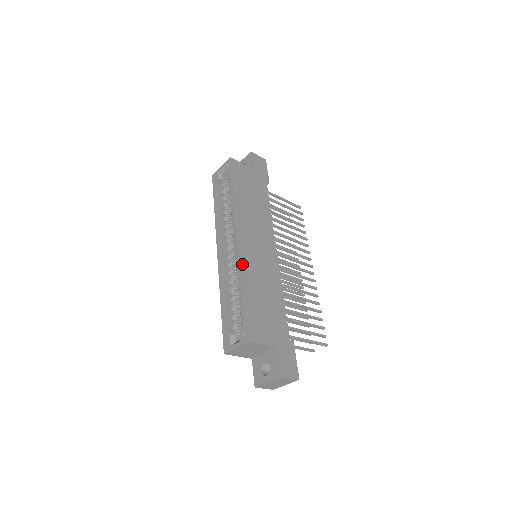
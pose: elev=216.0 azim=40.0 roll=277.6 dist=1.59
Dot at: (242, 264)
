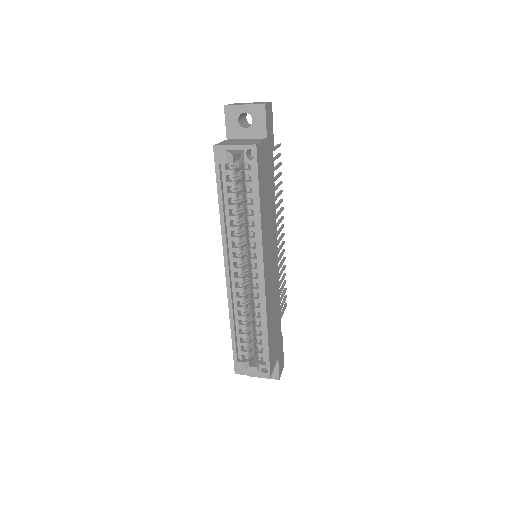
Dot at: (266, 304)
